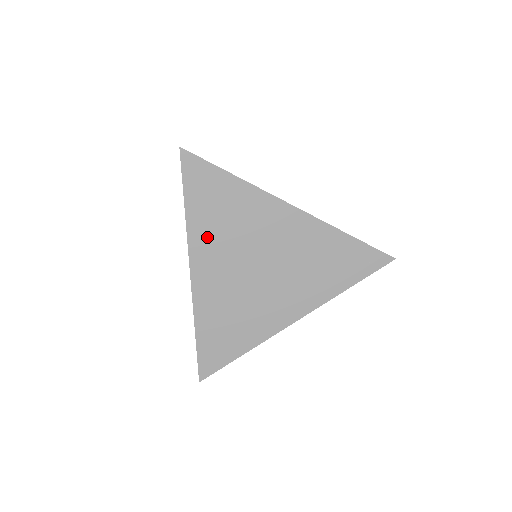
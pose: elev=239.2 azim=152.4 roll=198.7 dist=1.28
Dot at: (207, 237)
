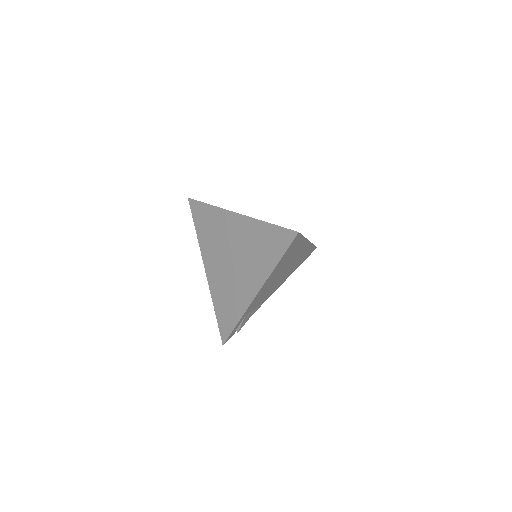
Dot at: occluded
